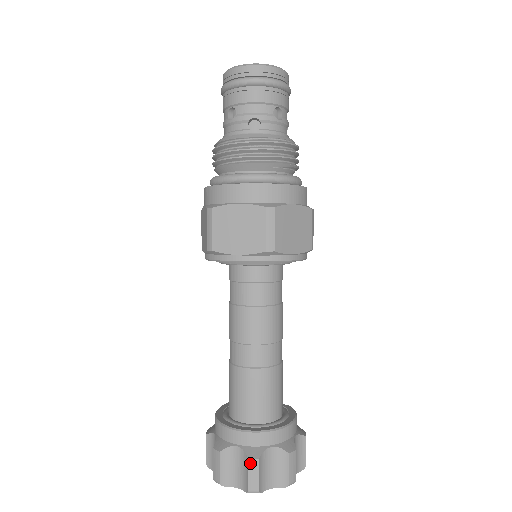
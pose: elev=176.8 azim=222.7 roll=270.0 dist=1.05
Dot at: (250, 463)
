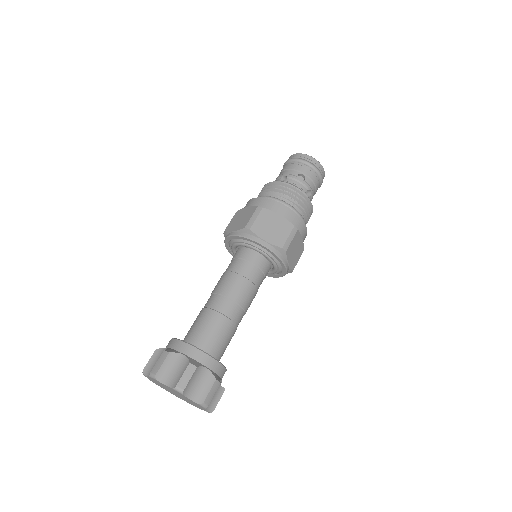
Dot at: (163, 353)
